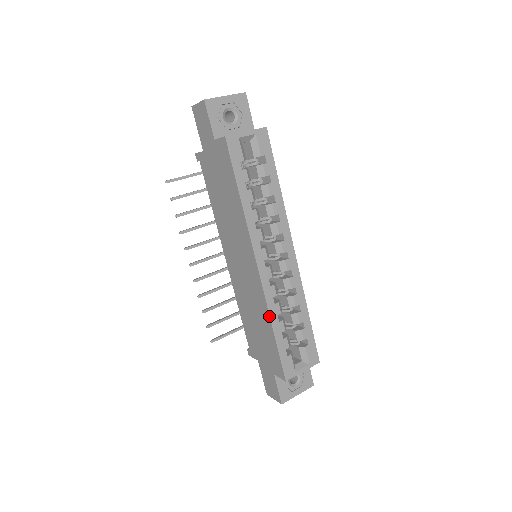
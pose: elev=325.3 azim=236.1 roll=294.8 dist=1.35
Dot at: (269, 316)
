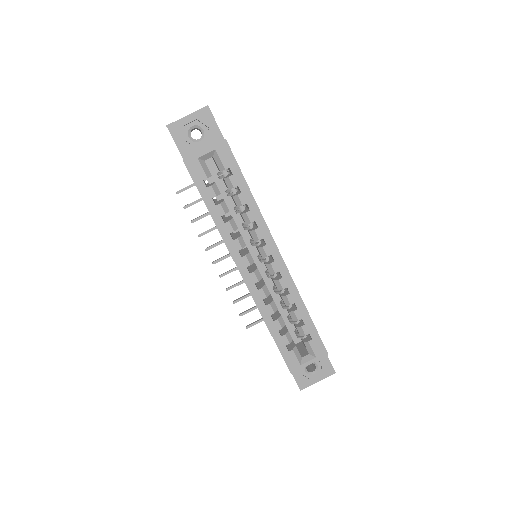
Dot at: (262, 317)
